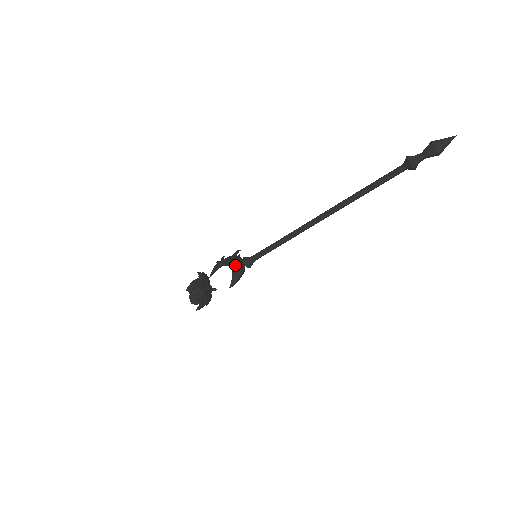
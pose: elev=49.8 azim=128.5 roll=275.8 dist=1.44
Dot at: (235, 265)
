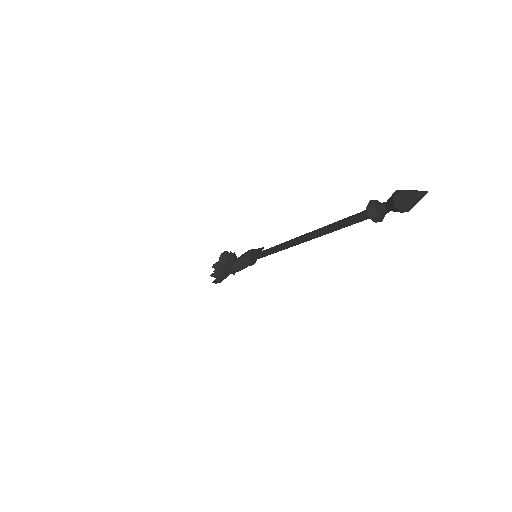
Dot at: (242, 256)
